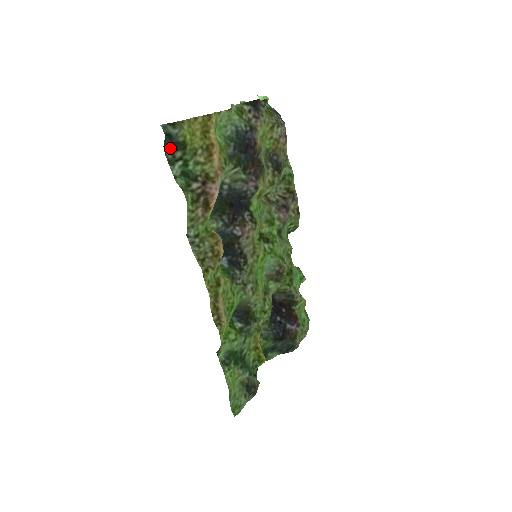
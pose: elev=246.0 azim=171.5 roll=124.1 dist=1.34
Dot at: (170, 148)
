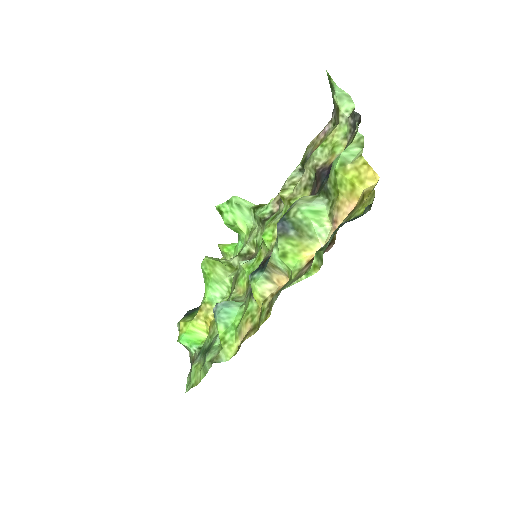
Dot at: (345, 222)
